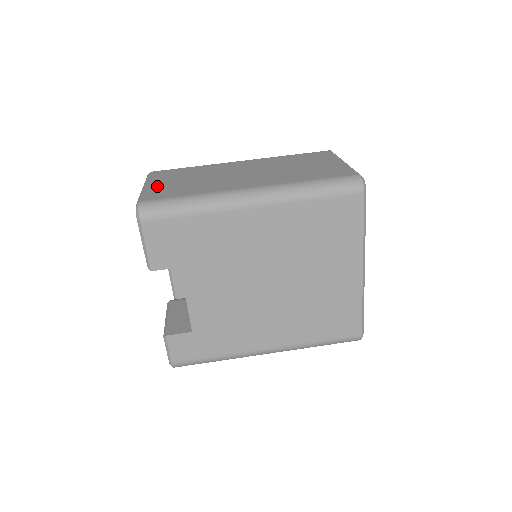
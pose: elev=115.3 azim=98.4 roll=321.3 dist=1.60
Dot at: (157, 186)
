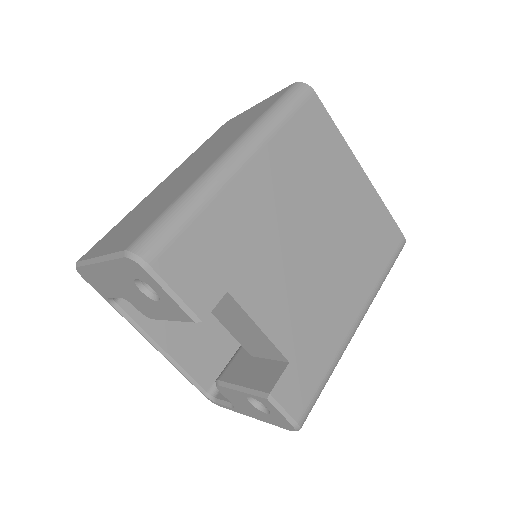
Dot at: (115, 242)
